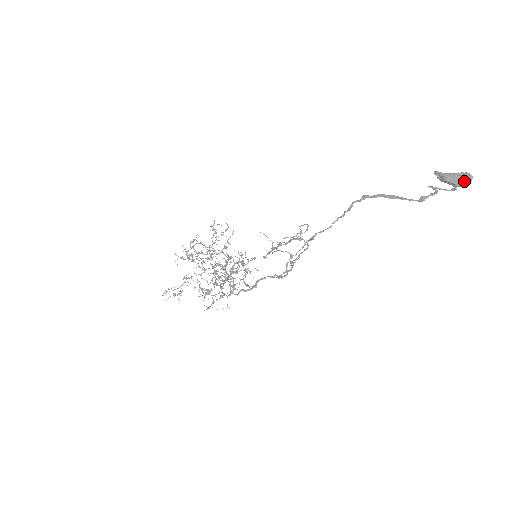
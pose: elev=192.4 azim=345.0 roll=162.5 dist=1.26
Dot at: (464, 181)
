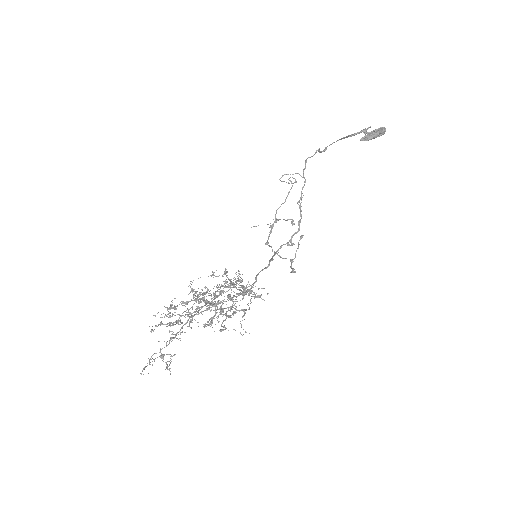
Dot at: (382, 129)
